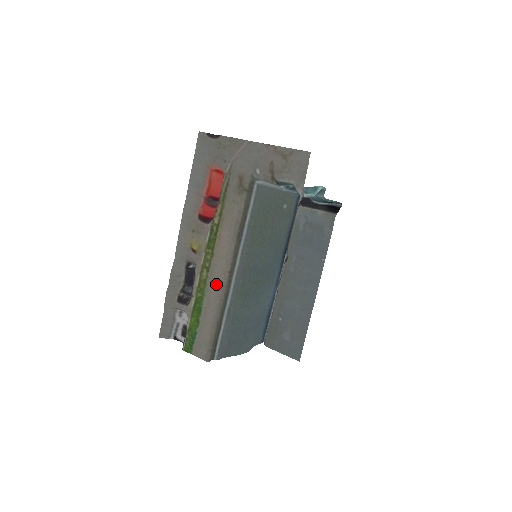
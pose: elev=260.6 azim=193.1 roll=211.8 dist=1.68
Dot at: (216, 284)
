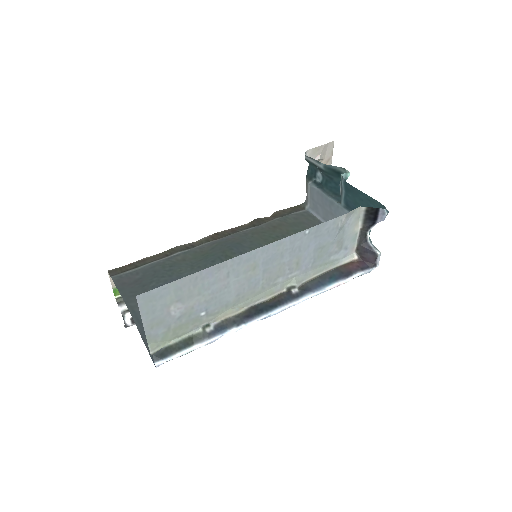
Dot at: occluded
